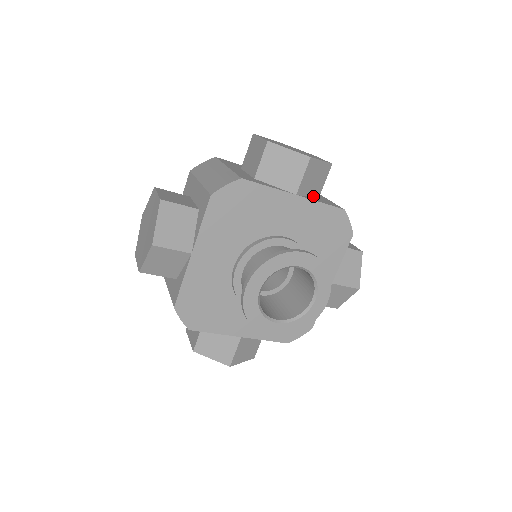
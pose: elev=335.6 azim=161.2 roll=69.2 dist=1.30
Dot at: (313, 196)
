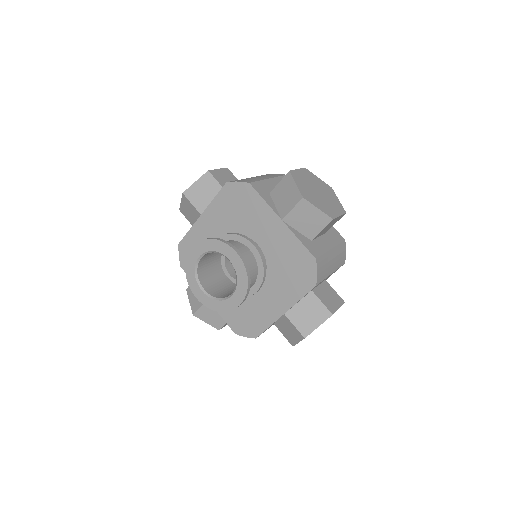
Dot at: (304, 234)
